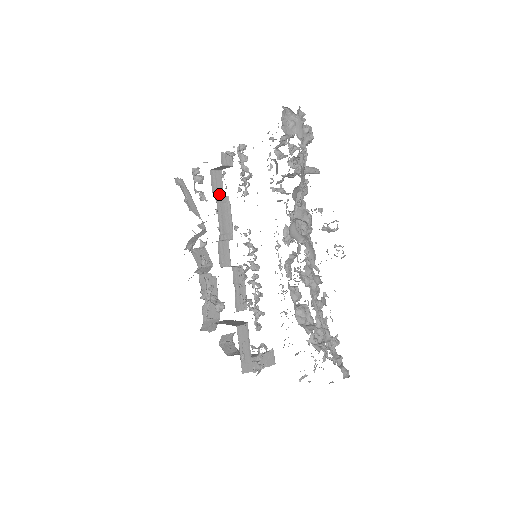
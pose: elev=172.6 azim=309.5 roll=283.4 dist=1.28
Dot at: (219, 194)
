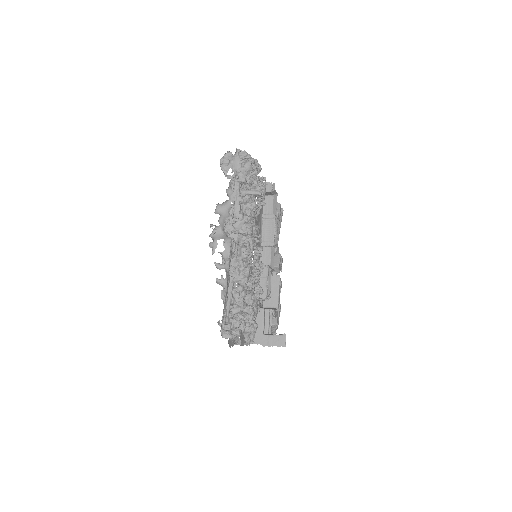
Dot at: (269, 213)
